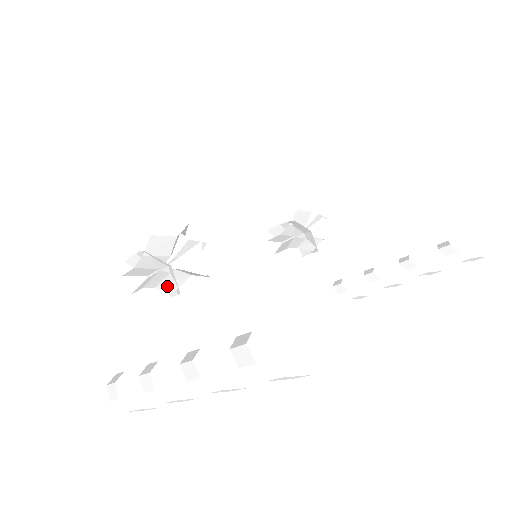
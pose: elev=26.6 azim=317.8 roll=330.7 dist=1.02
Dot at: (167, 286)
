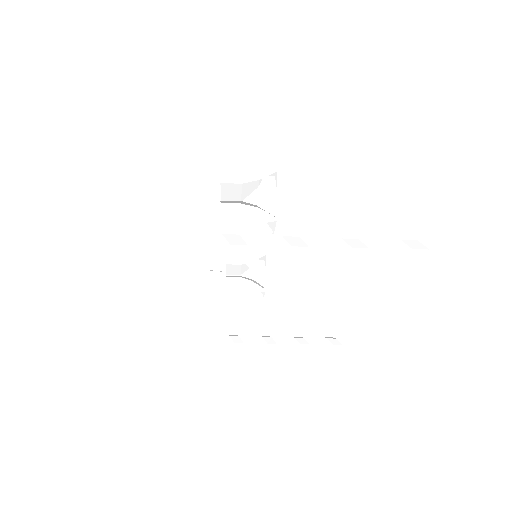
Dot at: occluded
